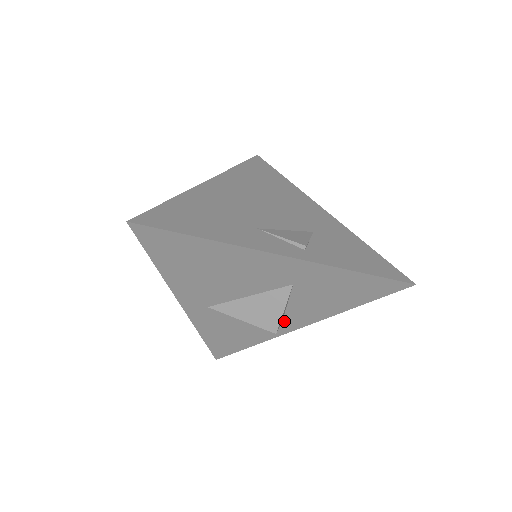
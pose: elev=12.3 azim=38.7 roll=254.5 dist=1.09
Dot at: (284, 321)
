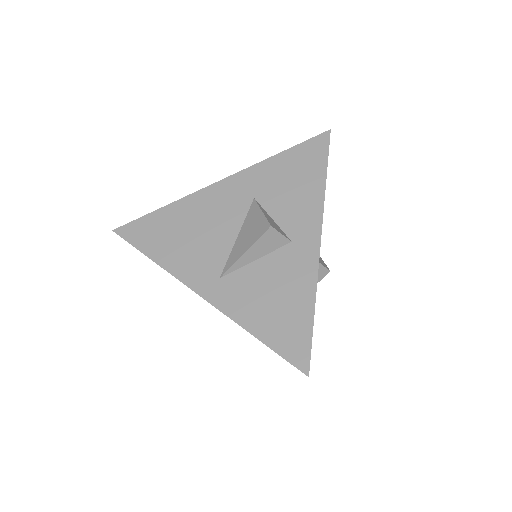
Dot at: (297, 245)
